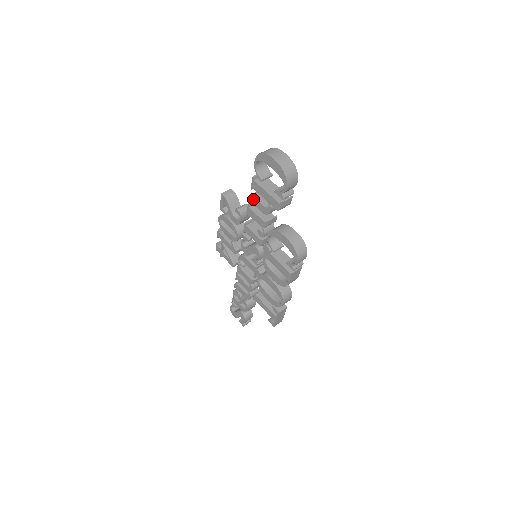
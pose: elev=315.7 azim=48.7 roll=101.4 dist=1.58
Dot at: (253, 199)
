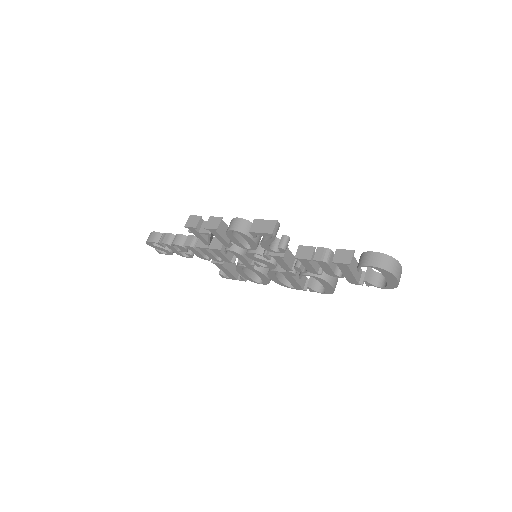
Dot at: (325, 264)
